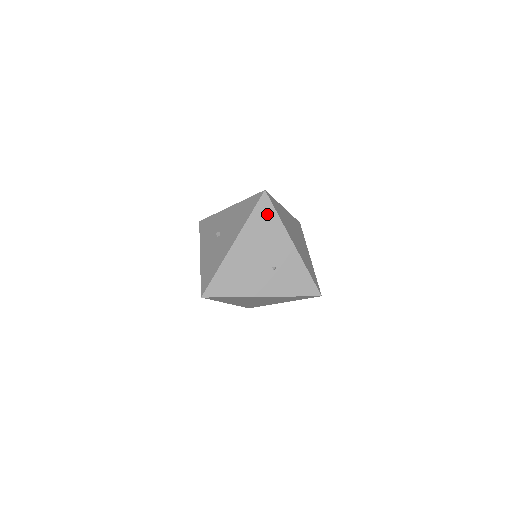
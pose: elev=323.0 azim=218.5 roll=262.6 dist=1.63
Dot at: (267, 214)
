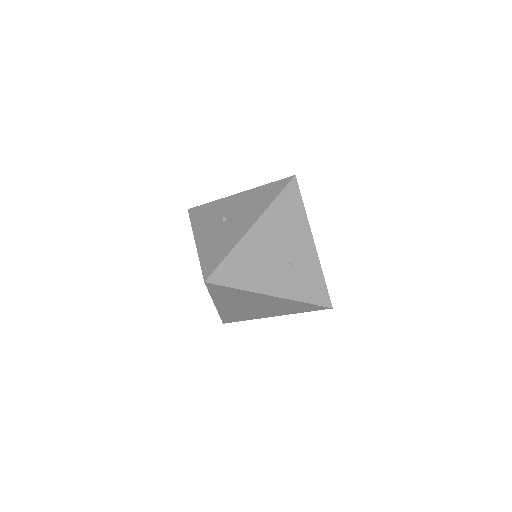
Dot at: (293, 202)
